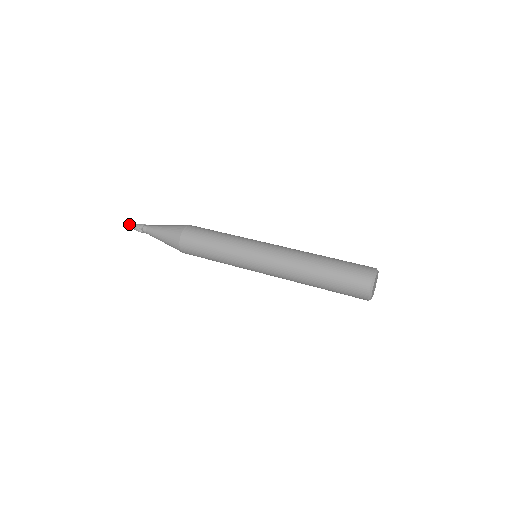
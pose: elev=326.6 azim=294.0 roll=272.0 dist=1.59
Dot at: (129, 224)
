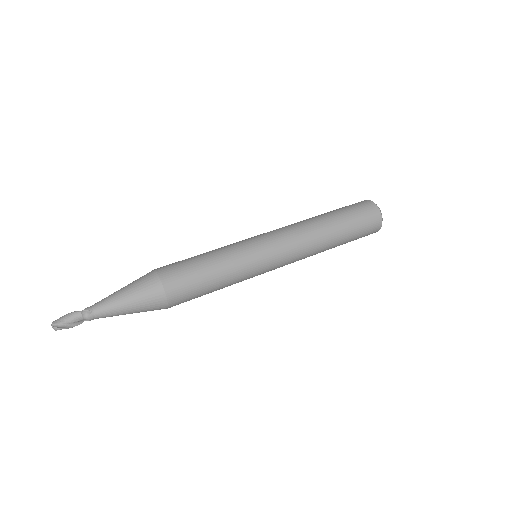
Dot at: (61, 329)
